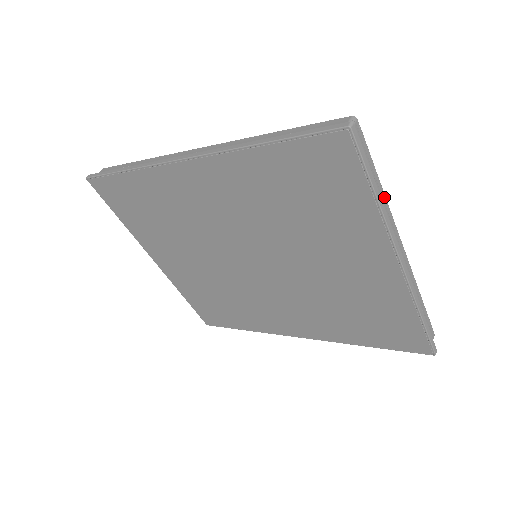
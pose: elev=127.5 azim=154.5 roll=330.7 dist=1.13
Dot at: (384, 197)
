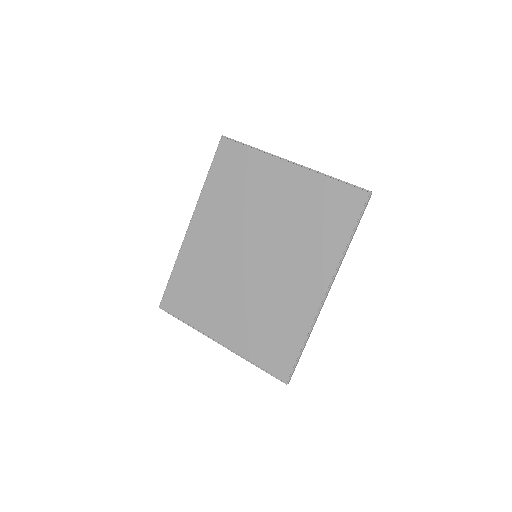
Dot at: occluded
